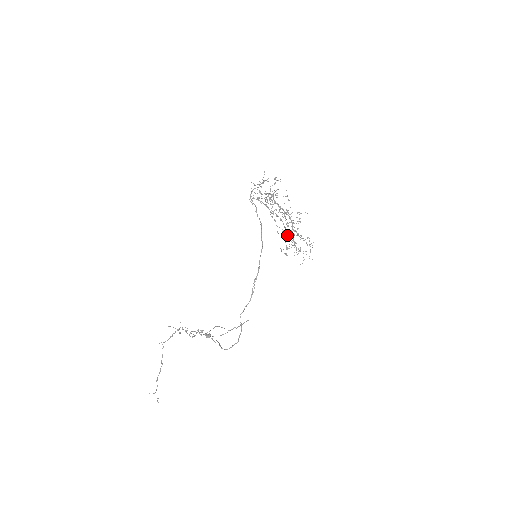
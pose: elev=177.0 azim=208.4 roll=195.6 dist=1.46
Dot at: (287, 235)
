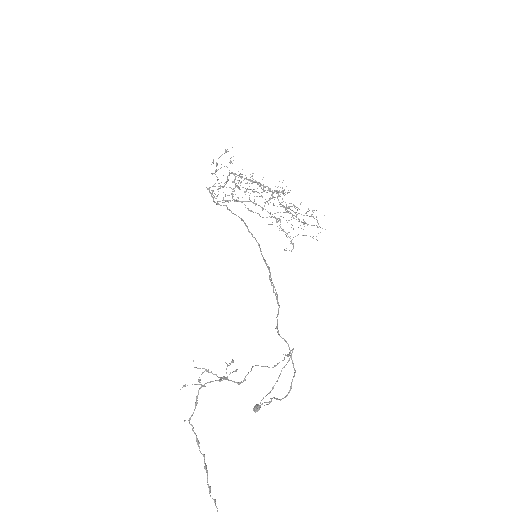
Dot at: (280, 220)
